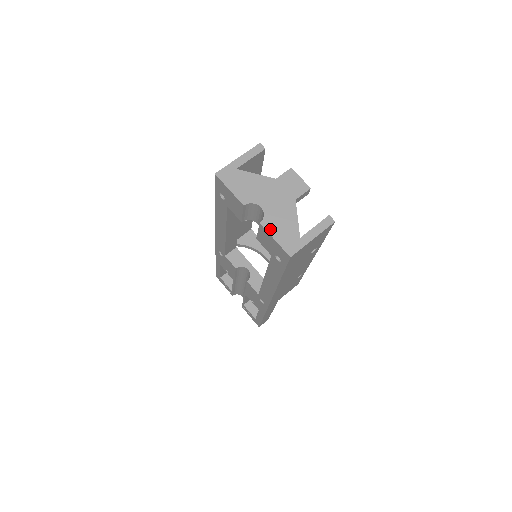
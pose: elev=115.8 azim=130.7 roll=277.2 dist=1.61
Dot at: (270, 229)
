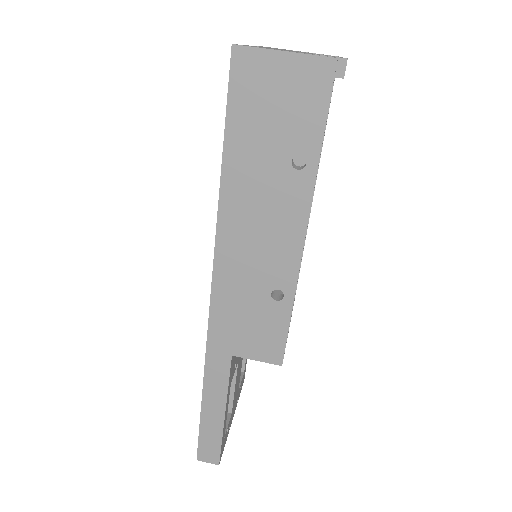
Dot at: occluded
